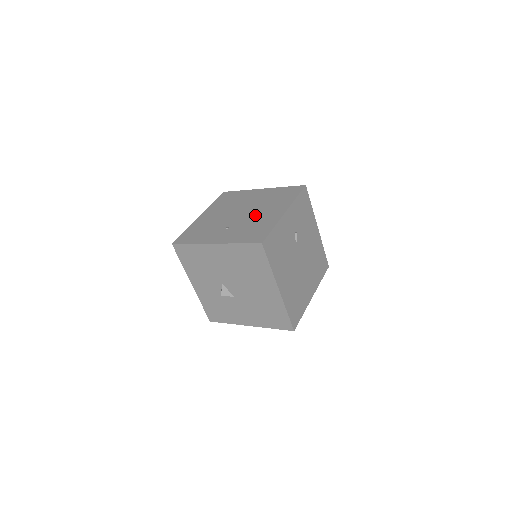
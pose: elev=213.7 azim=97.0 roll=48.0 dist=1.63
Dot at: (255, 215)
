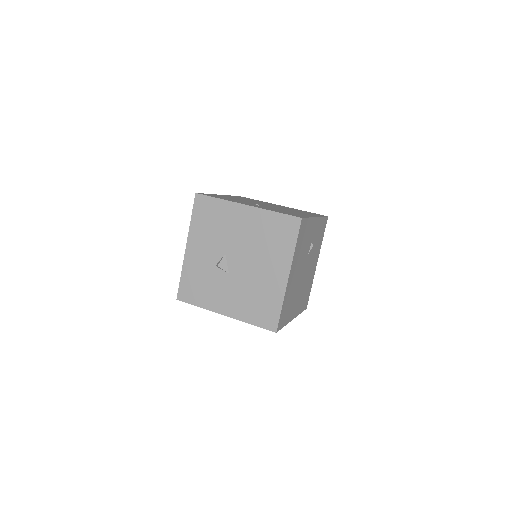
Dot at: occluded
